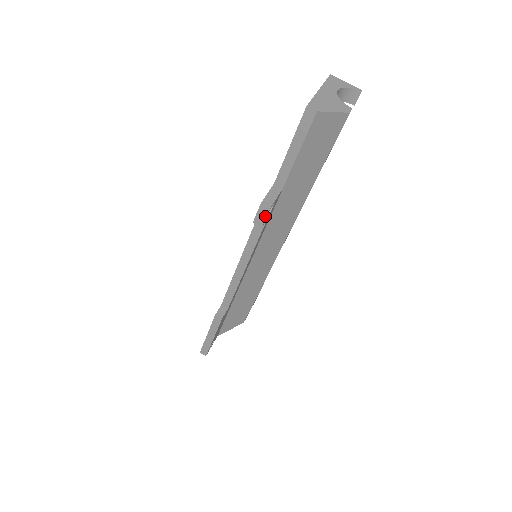
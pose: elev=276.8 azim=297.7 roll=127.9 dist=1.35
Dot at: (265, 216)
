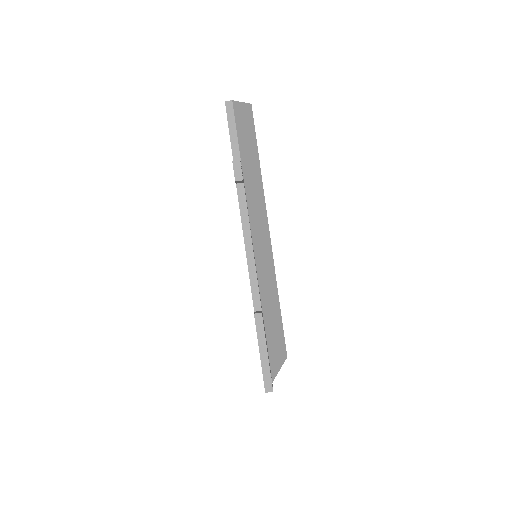
Dot at: (240, 169)
